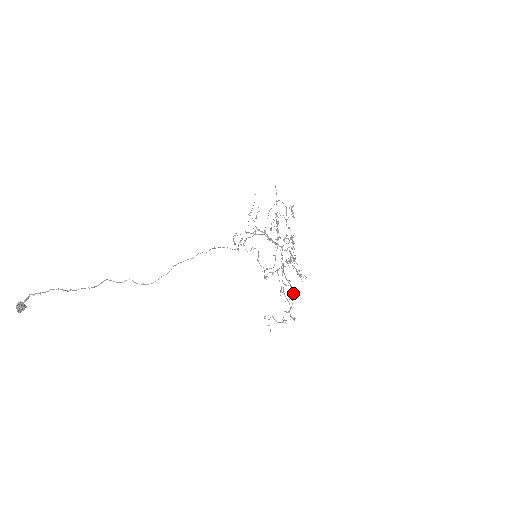
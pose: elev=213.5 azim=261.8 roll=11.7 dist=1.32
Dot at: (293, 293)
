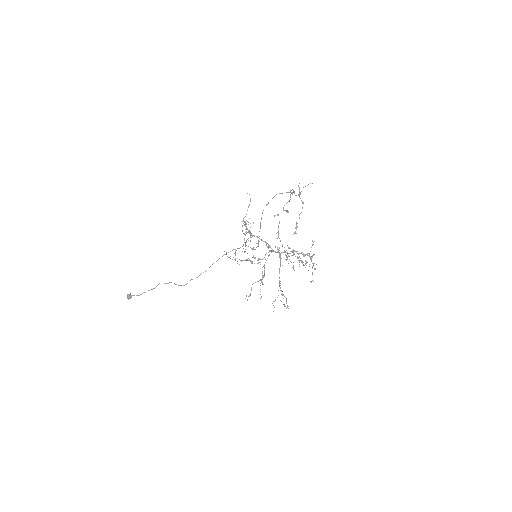
Dot at: occluded
